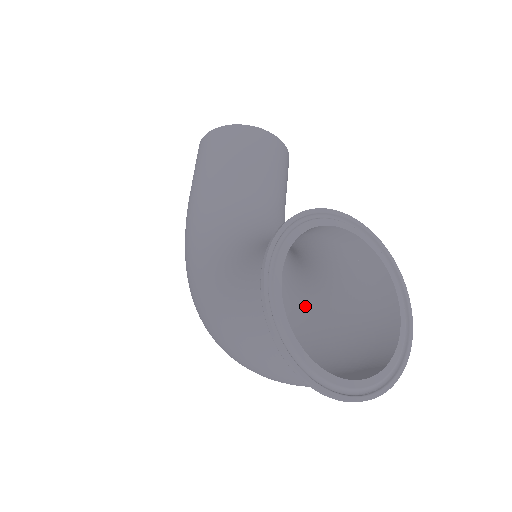
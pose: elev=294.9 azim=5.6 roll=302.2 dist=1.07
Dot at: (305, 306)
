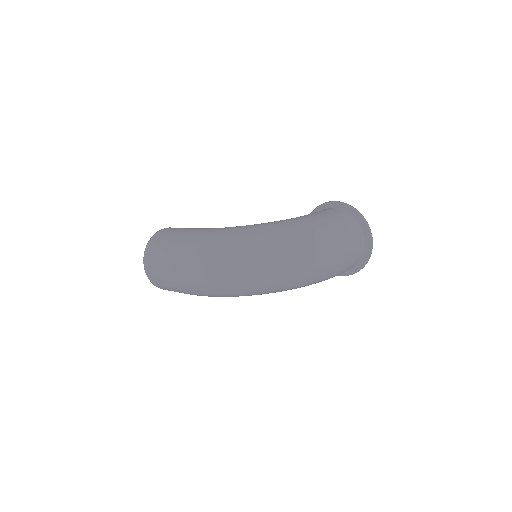
Dot at: occluded
